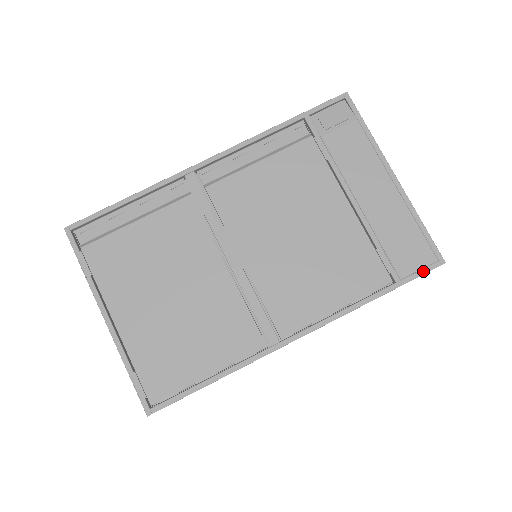
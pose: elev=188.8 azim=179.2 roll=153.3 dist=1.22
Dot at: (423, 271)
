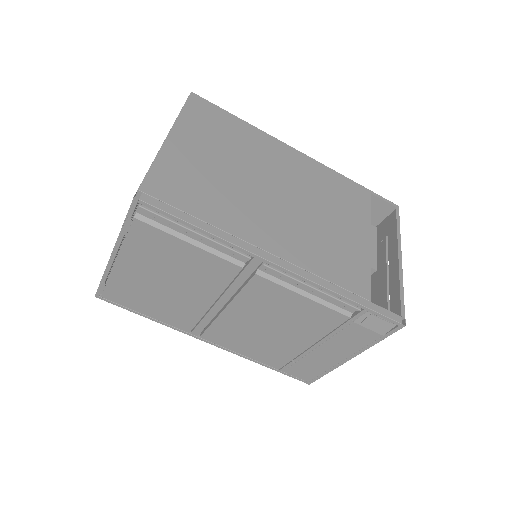
Dot at: (296, 378)
